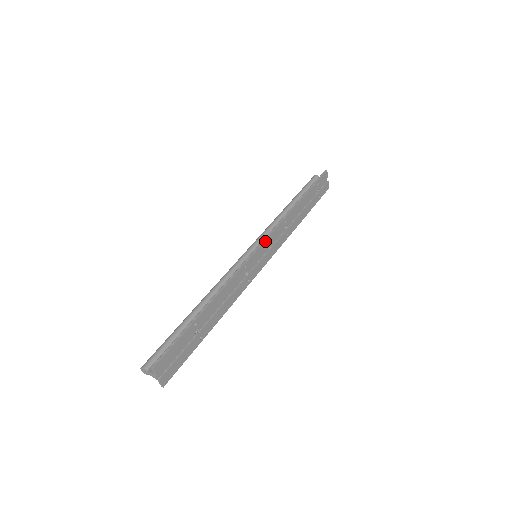
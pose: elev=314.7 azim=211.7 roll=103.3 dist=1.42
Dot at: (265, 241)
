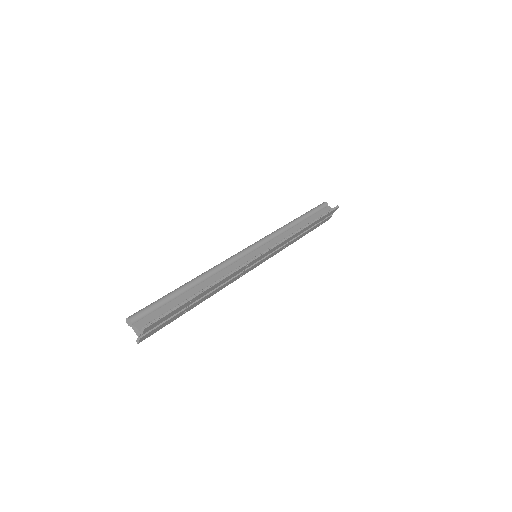
Dot at: (271, 249)
